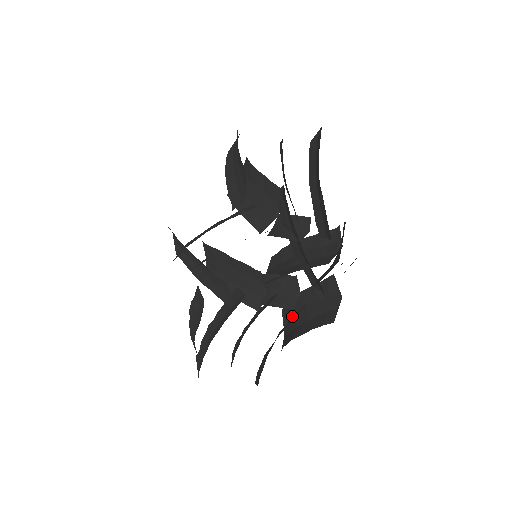
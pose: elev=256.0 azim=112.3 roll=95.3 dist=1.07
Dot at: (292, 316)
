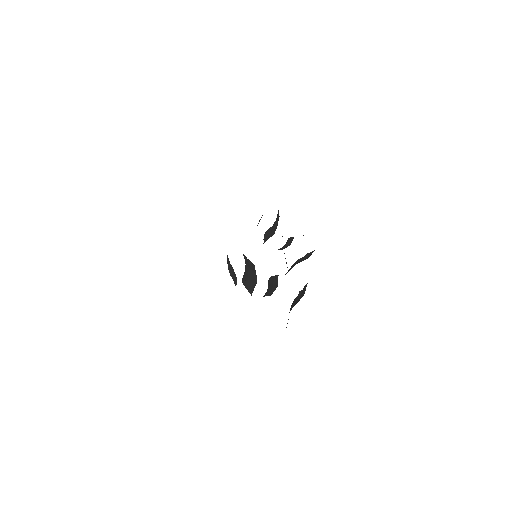
Dot at: occluded
